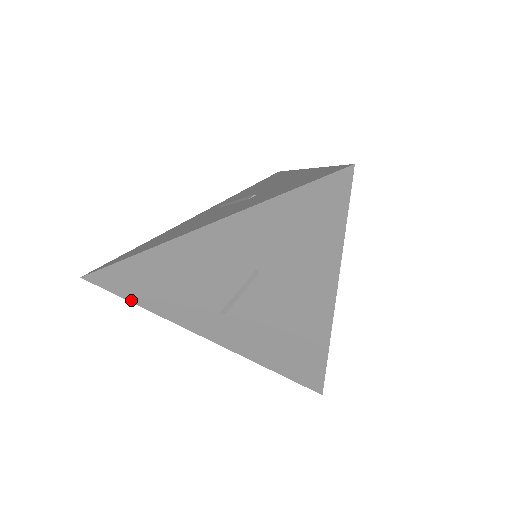
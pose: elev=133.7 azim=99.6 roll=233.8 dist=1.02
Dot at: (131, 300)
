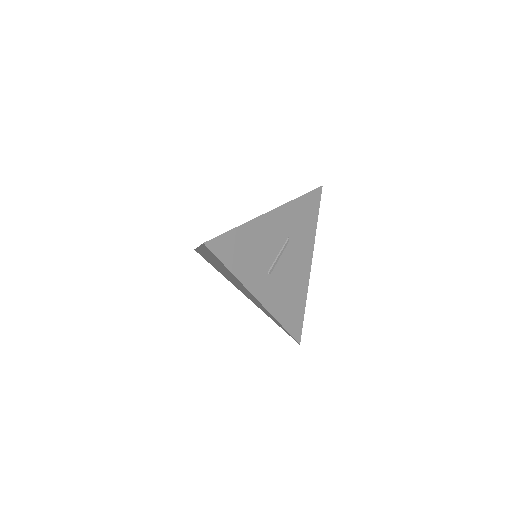
Dot at: (226, 265)
